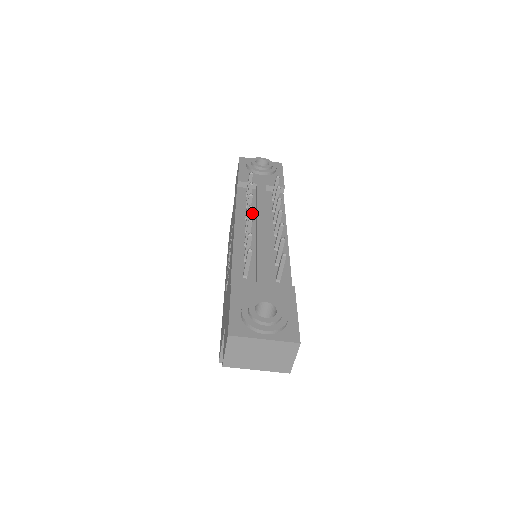
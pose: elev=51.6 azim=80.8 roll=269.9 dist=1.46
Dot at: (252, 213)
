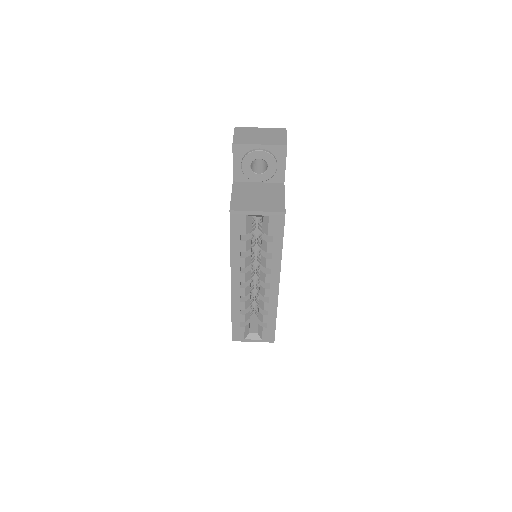
Dot at: occluded
